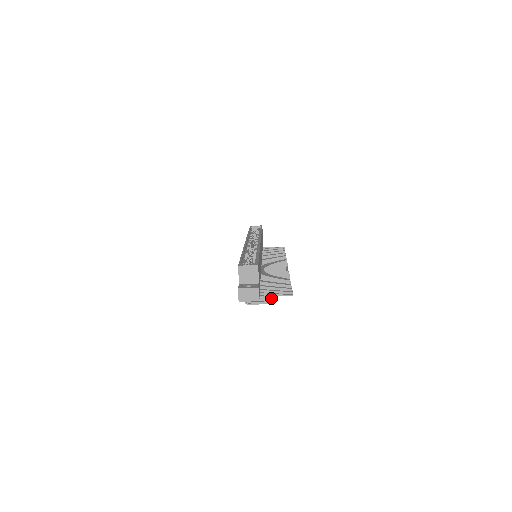
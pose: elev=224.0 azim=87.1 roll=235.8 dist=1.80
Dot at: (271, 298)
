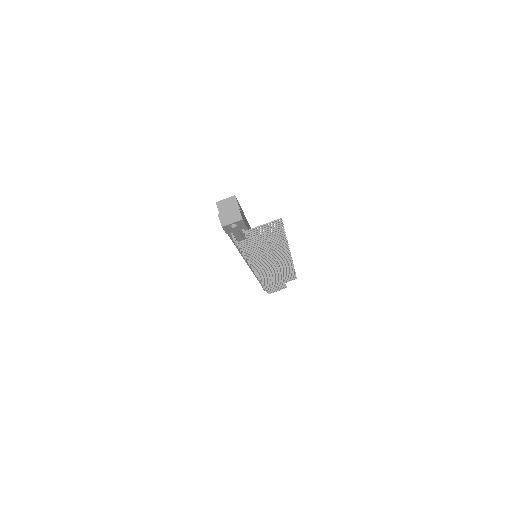
Dot at: (264, 239)
